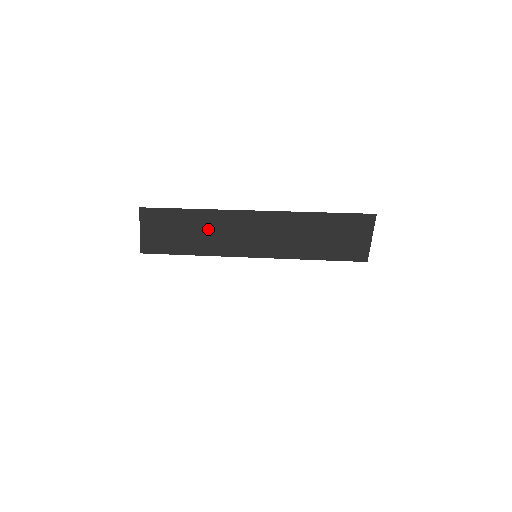
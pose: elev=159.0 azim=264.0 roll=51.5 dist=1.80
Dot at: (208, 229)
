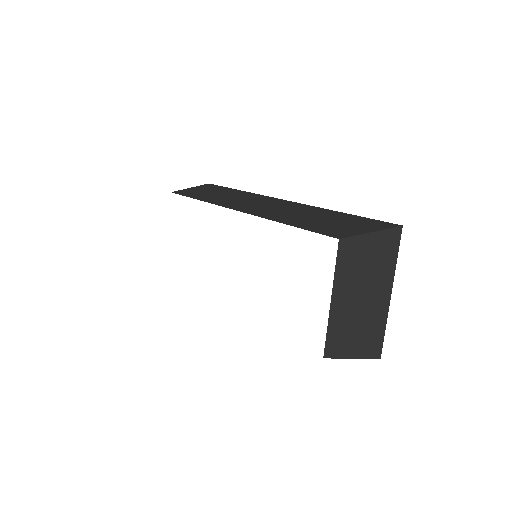
Dot at: (232, 196)
